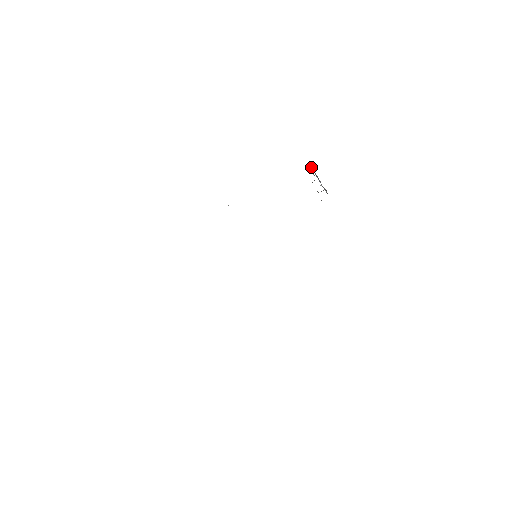
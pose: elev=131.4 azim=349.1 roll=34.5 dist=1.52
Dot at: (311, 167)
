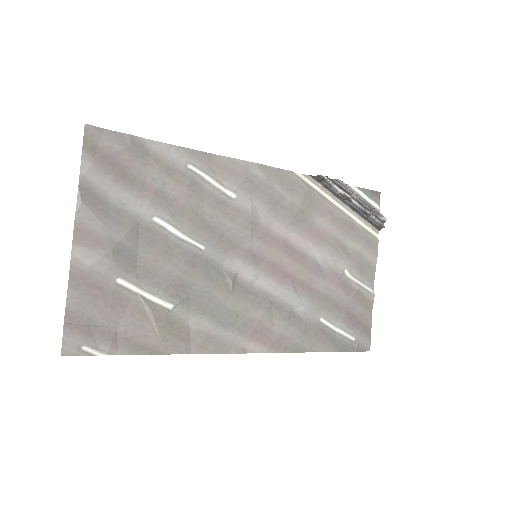
Dot at: (380, 218)
